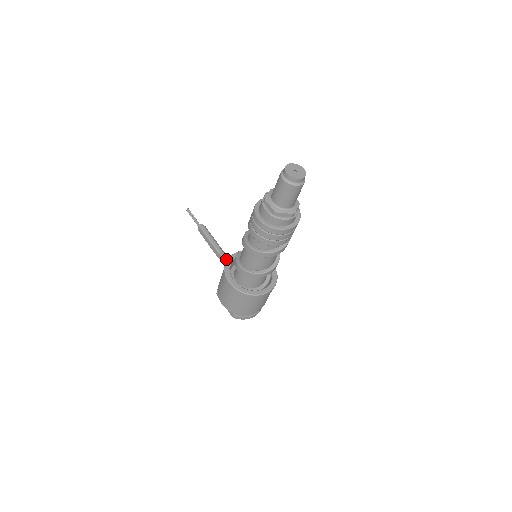
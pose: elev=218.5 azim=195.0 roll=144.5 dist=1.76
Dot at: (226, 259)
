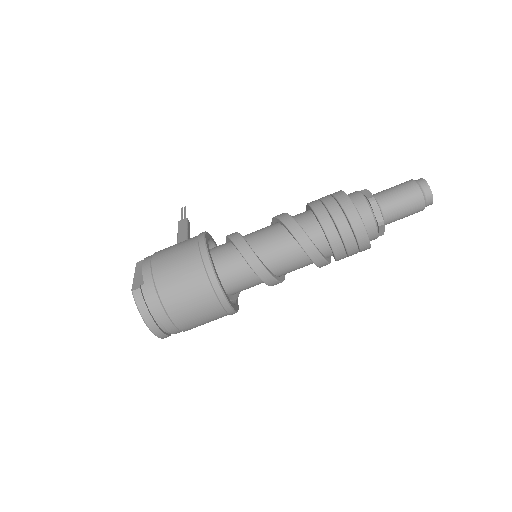
Dot at: occluded
